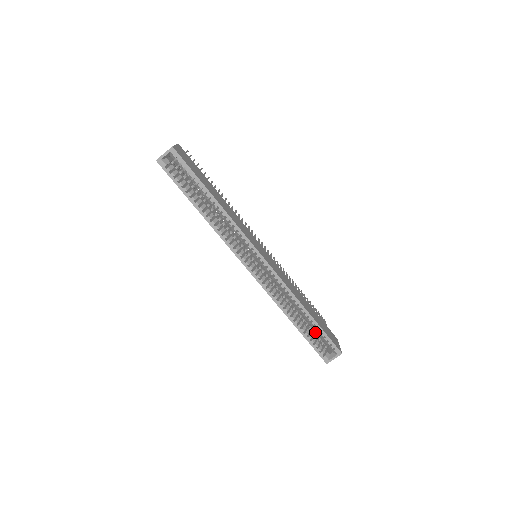
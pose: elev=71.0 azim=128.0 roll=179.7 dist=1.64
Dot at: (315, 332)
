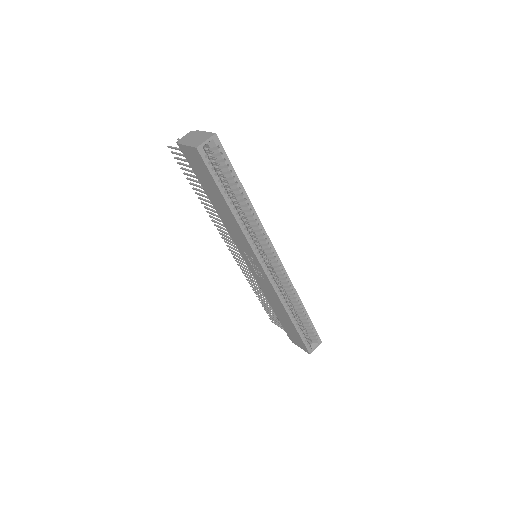
Dot at: occluded
